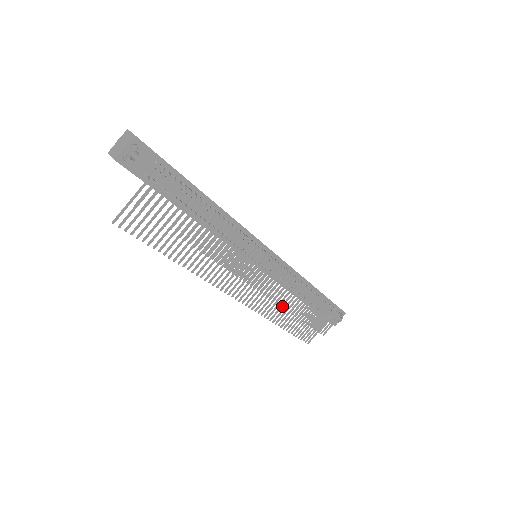
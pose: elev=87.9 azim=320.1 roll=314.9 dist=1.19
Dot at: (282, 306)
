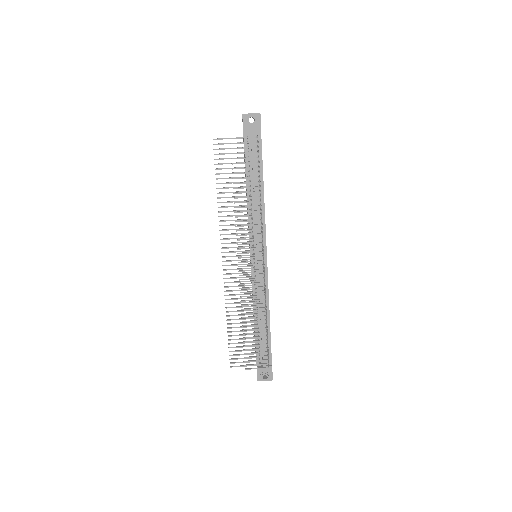
Dot at: (241, 301)
